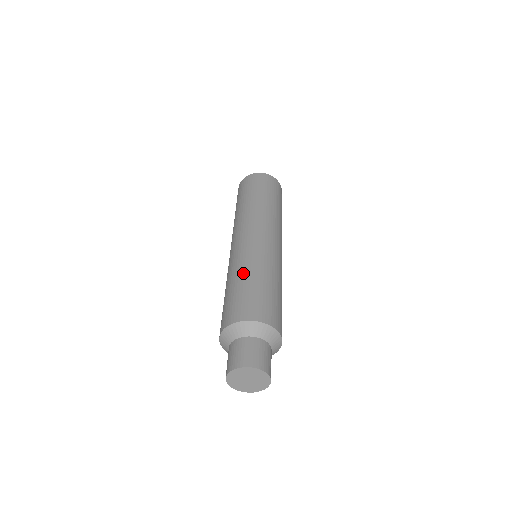
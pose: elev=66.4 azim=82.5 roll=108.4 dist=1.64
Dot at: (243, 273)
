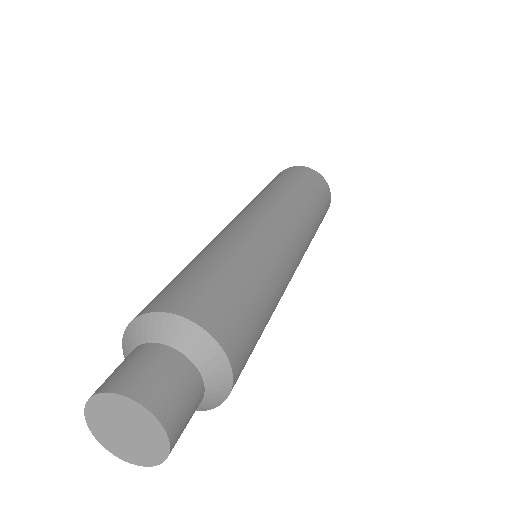
Dot at: occluded
